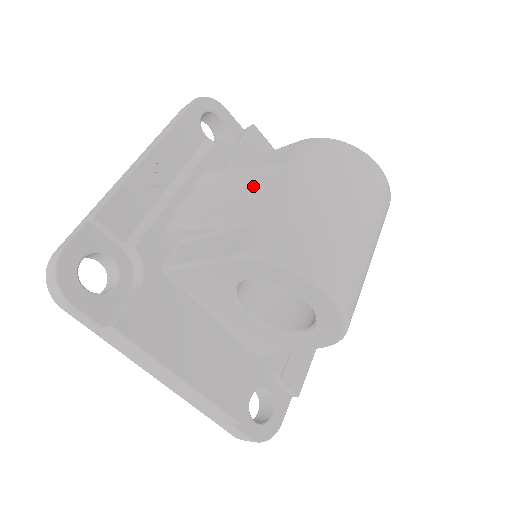
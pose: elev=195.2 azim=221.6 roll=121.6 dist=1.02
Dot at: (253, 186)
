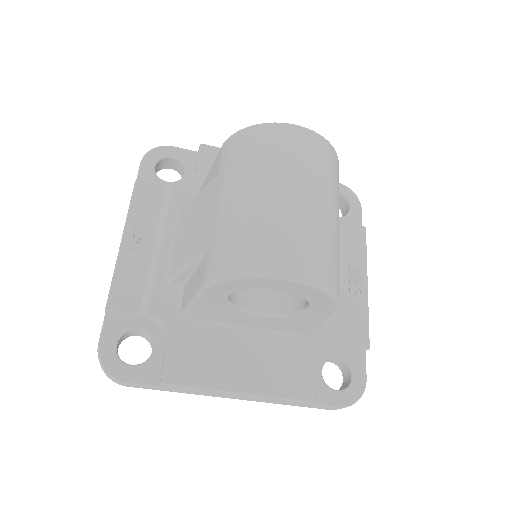
Dot at: (202, 212)
